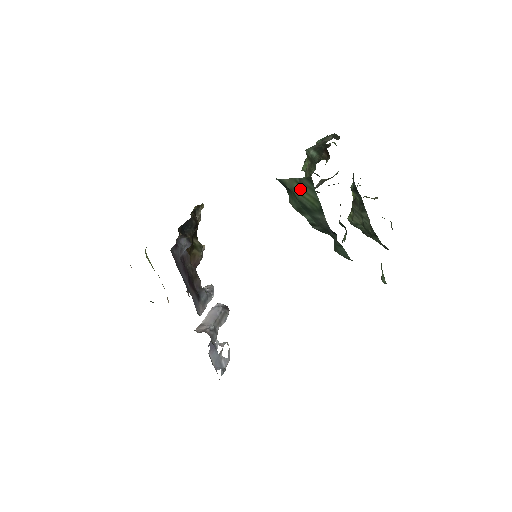
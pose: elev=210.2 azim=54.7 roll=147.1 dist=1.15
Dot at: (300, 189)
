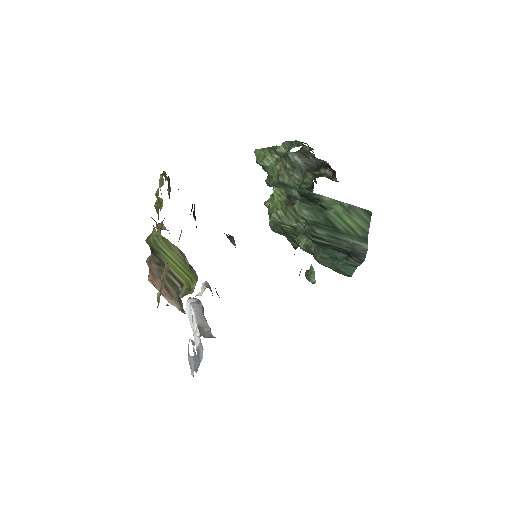
Dot at: (343, 213)
